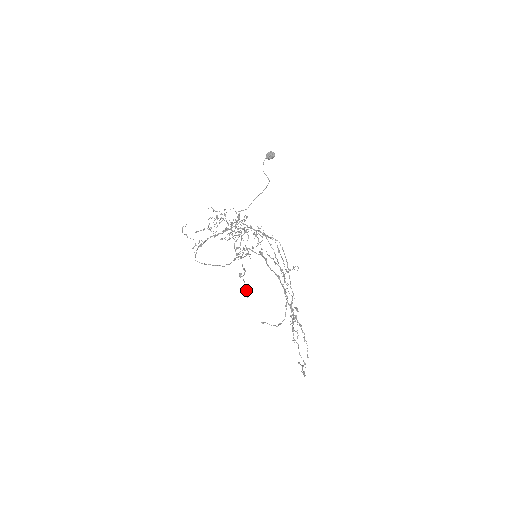
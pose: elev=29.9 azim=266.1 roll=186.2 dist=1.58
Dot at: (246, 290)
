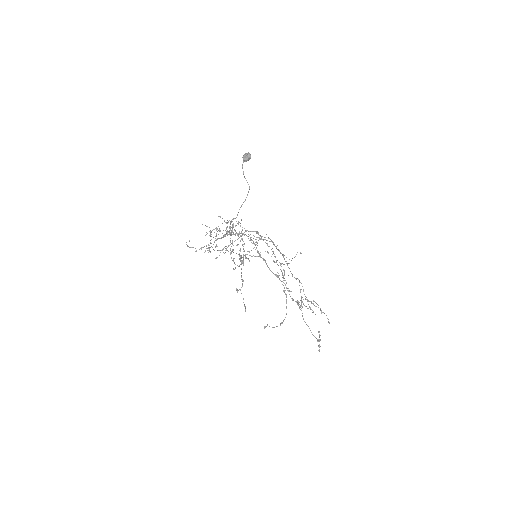
Dot at: (244, 304)
